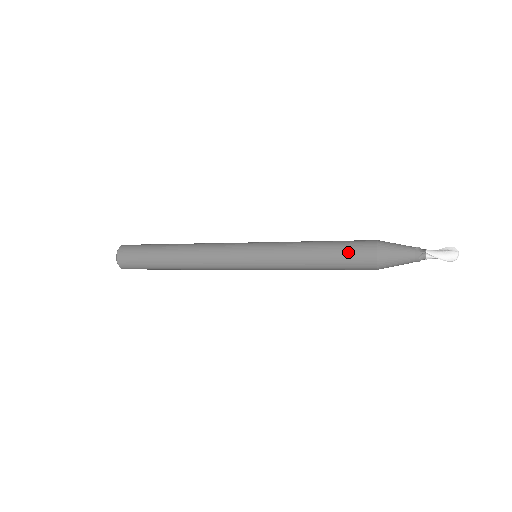
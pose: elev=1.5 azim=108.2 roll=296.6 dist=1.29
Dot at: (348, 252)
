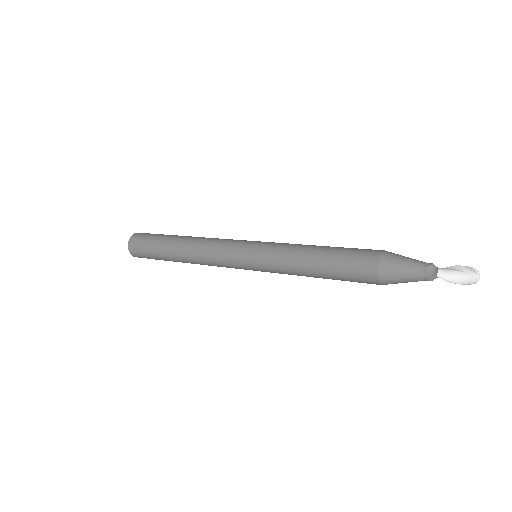
Dot at: (346, 273)
